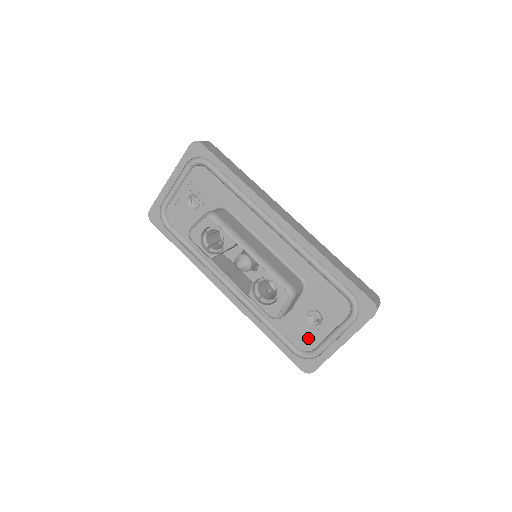
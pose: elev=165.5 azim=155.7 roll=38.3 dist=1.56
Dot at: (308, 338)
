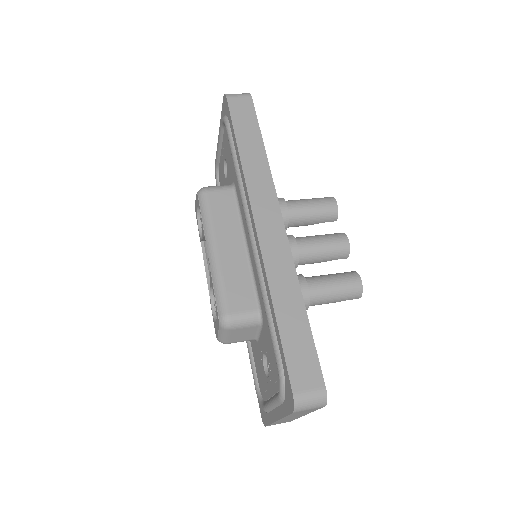
Dot at: (263, 384)
